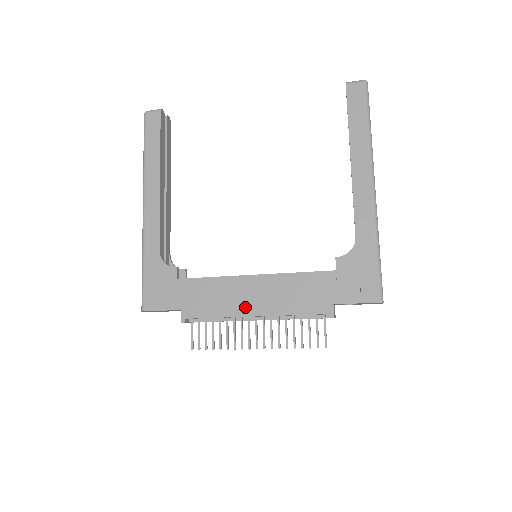
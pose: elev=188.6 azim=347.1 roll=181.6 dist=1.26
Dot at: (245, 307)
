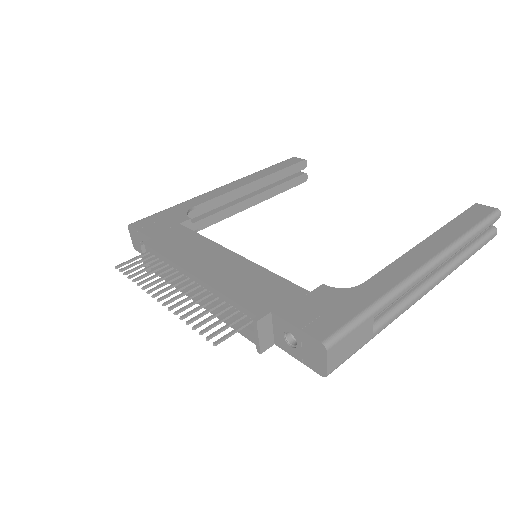
Dot at: (195, 265)
